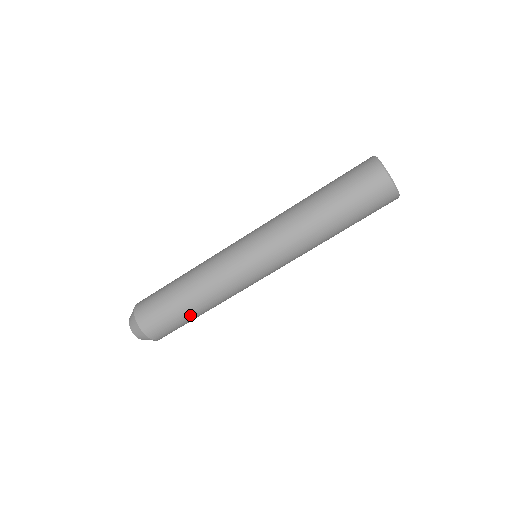
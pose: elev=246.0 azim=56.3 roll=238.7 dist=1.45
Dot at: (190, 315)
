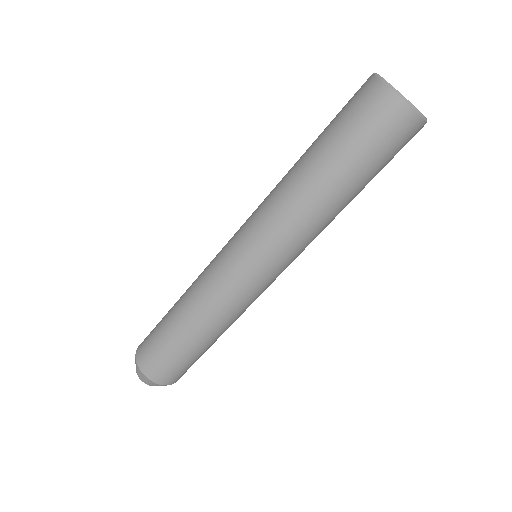
Dot at: occluded
